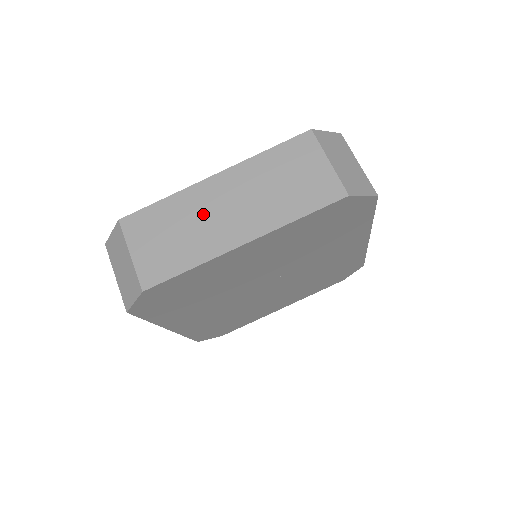
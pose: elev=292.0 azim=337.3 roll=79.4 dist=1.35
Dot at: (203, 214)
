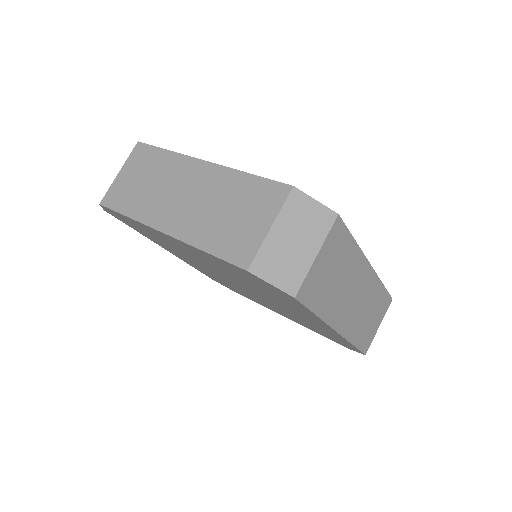
Dot at: (170, 184)
